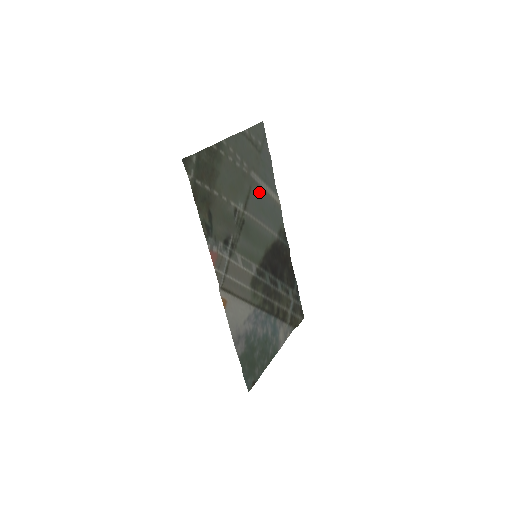
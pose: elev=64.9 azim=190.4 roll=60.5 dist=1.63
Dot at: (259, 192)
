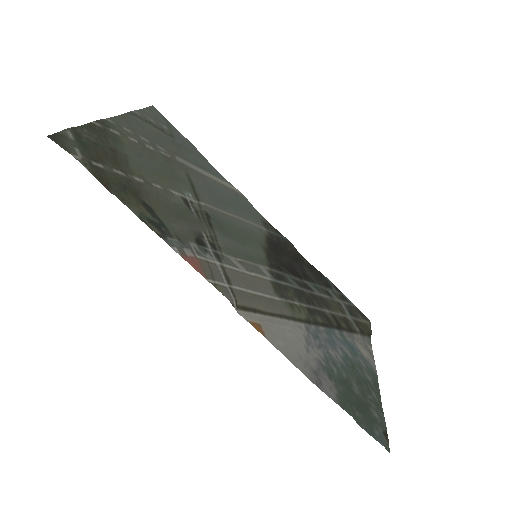
Dot at: (203, 180)
